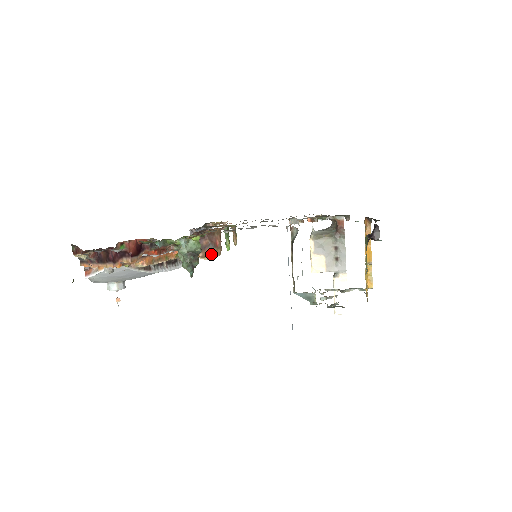
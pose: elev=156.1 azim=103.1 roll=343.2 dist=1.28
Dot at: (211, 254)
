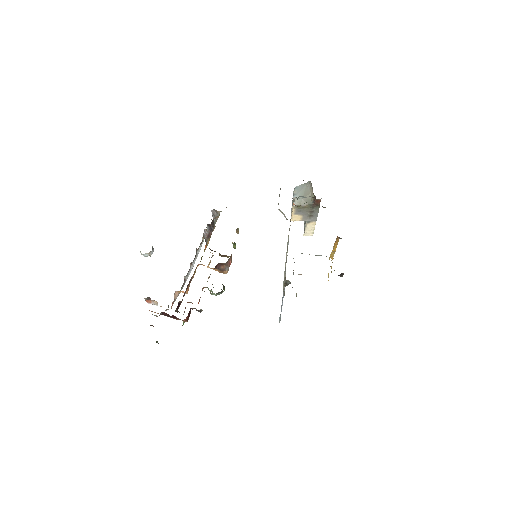
Dot at: (227, 272)
